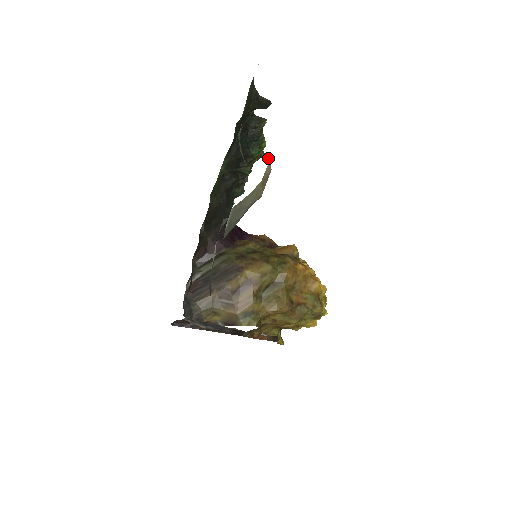
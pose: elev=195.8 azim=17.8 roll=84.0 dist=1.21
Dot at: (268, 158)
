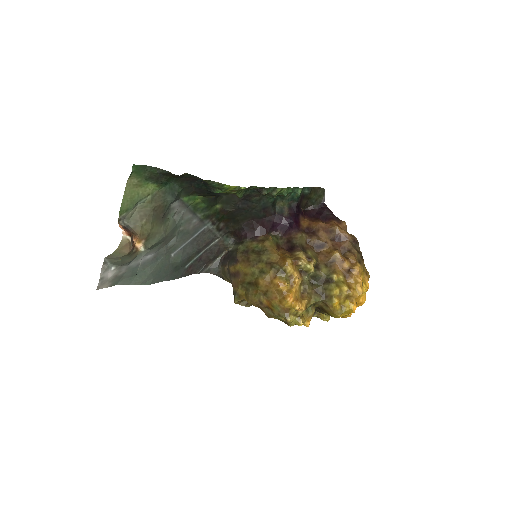
Dot at: (123, 235)
